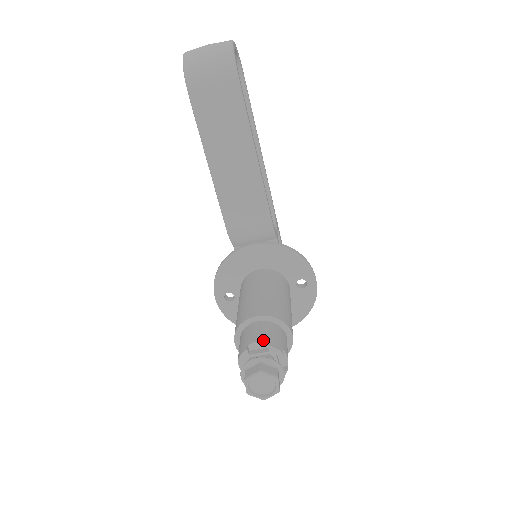
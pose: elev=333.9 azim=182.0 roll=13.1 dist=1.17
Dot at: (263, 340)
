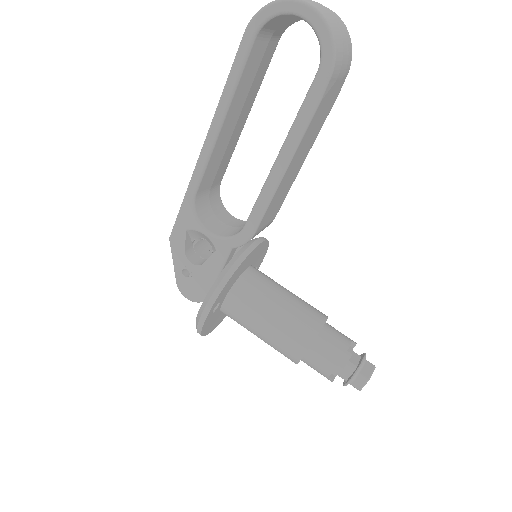
Dot at: (351, 341)
